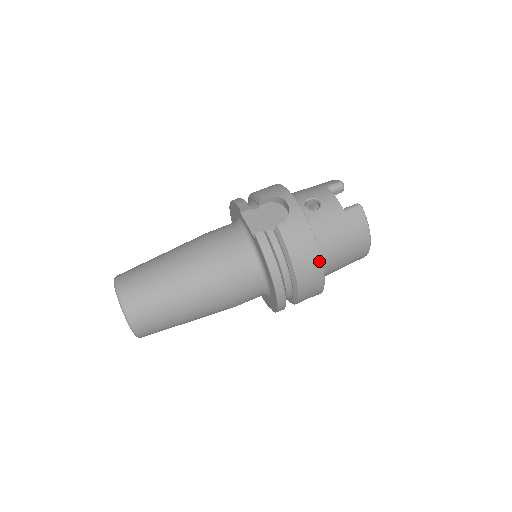
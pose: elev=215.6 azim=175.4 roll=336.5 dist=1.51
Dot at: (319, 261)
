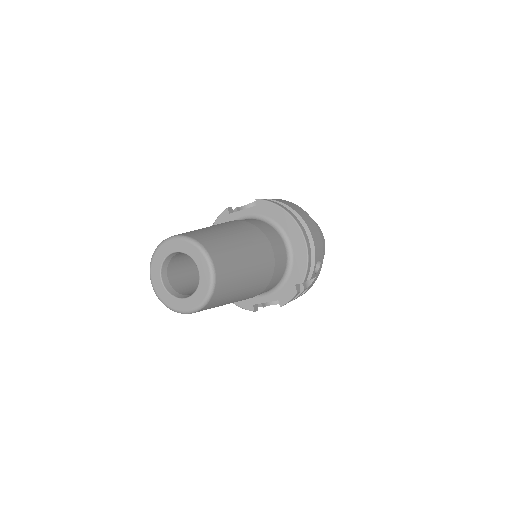
Dot at: (308, 215)
